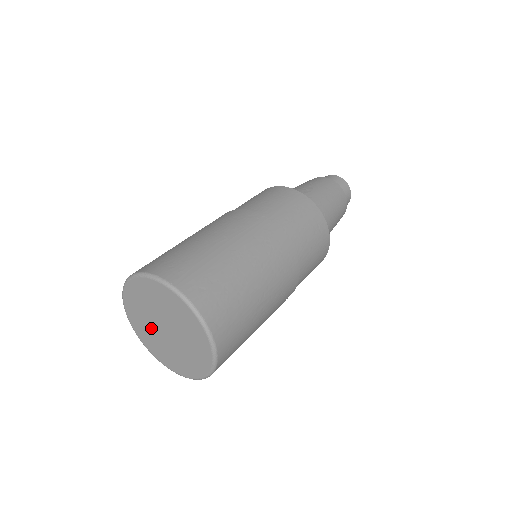
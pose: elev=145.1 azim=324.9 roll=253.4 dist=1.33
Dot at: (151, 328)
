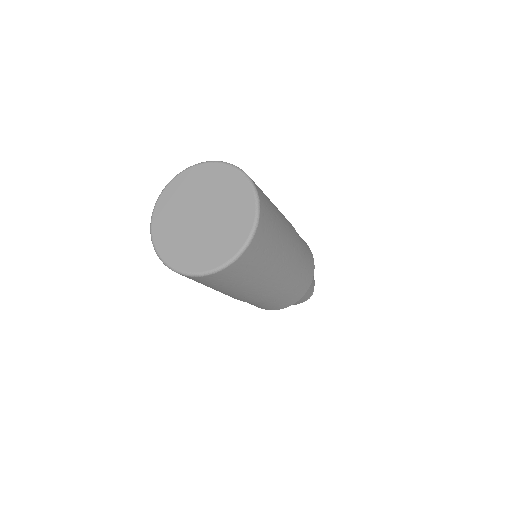
Dot at: (181, 218)
